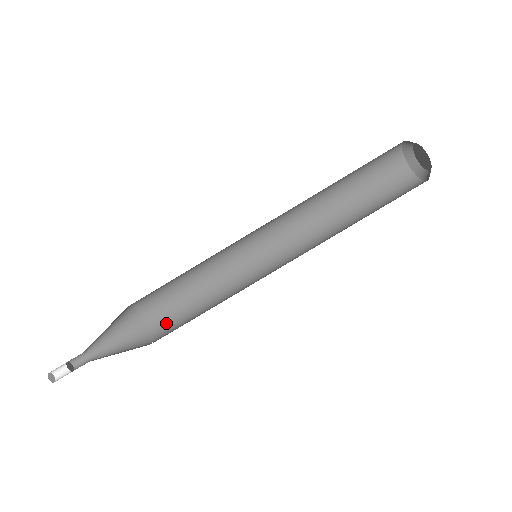
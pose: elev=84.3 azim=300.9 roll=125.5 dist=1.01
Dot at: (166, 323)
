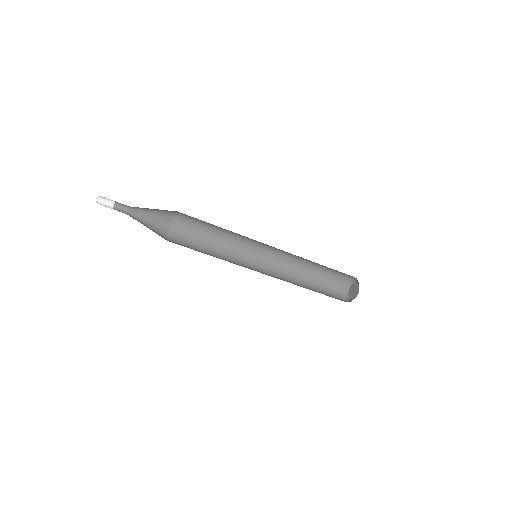
Dot at: (187, 218)
